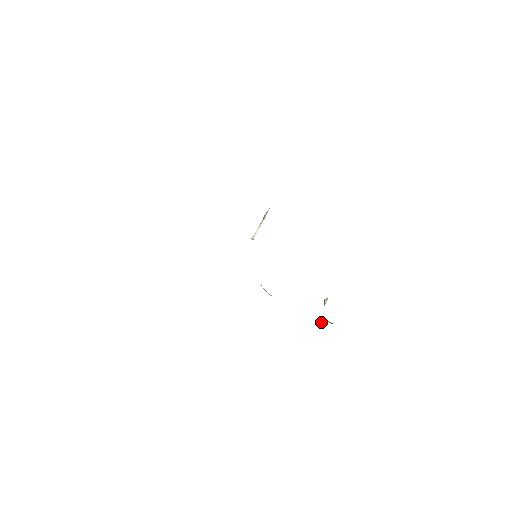
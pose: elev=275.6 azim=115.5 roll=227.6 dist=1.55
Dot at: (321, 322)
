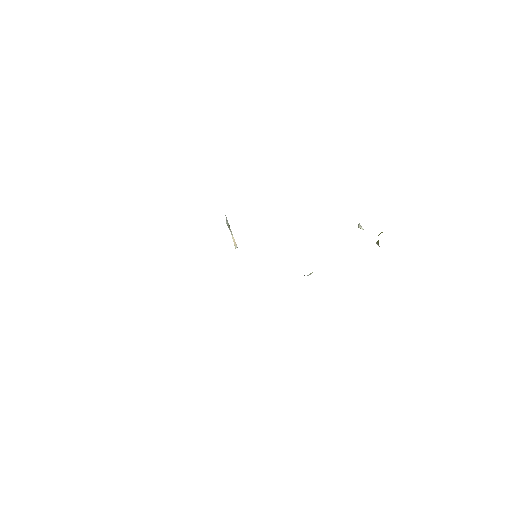
Dot at: (377, 242)
